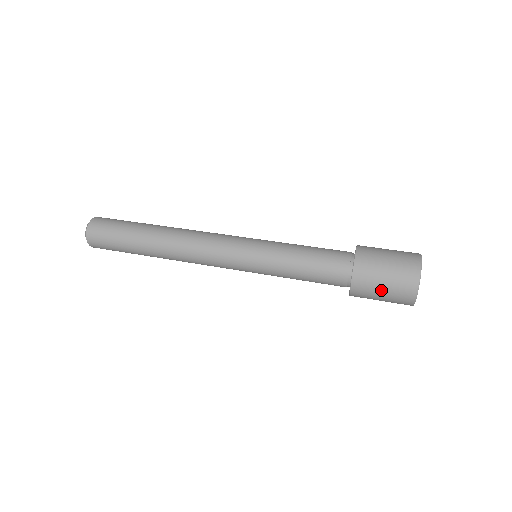
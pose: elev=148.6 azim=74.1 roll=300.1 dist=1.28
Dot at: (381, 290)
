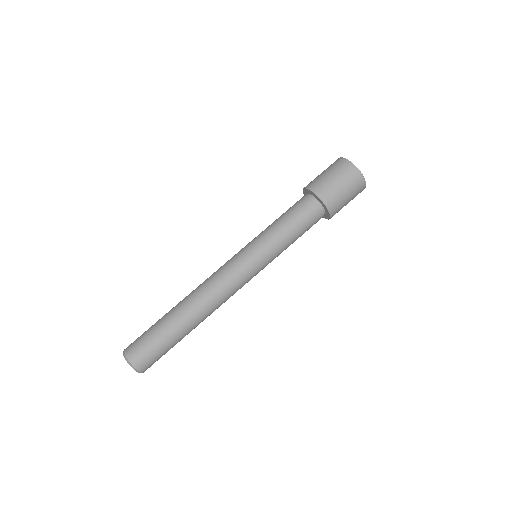
Dot at: (347, 200)
